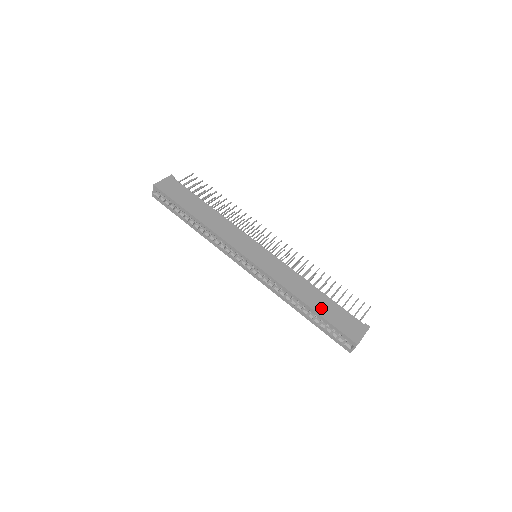
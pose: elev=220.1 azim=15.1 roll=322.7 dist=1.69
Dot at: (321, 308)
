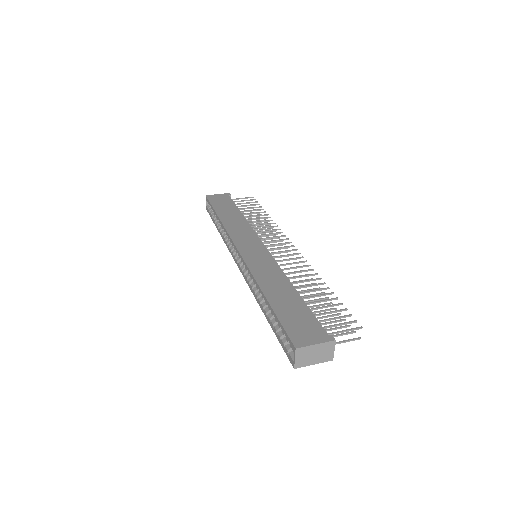
Dot at: (281, 303)
